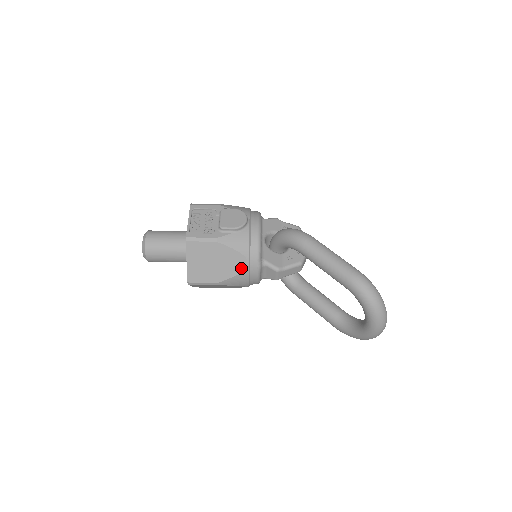
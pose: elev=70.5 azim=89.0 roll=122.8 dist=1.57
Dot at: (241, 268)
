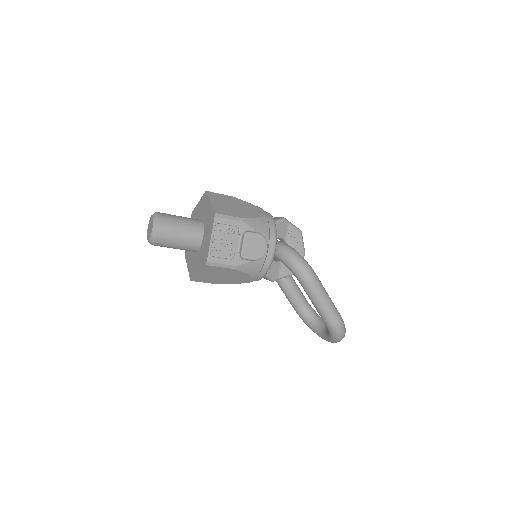
Dot at: (245, 281)
